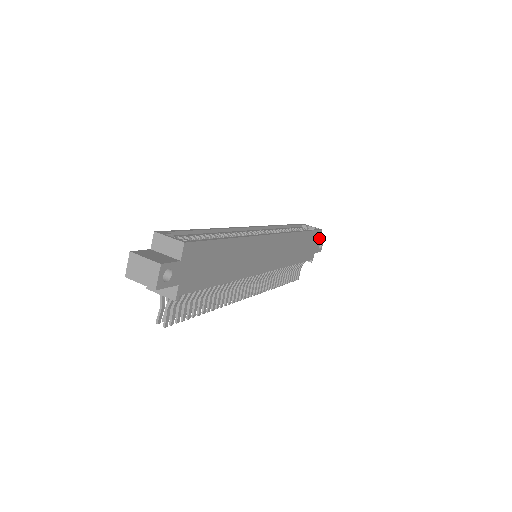
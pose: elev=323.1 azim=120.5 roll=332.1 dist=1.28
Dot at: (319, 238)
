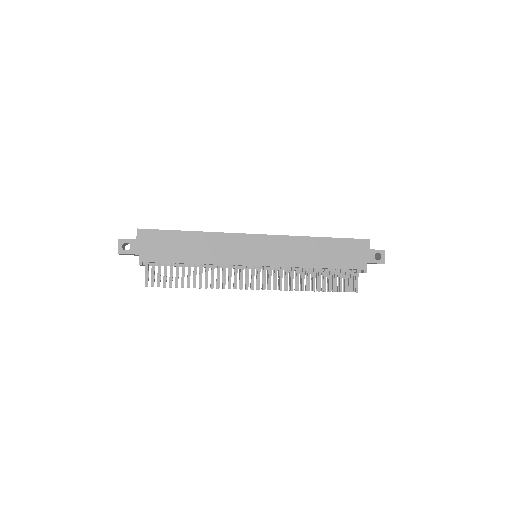
Dot at: (368, 248)
